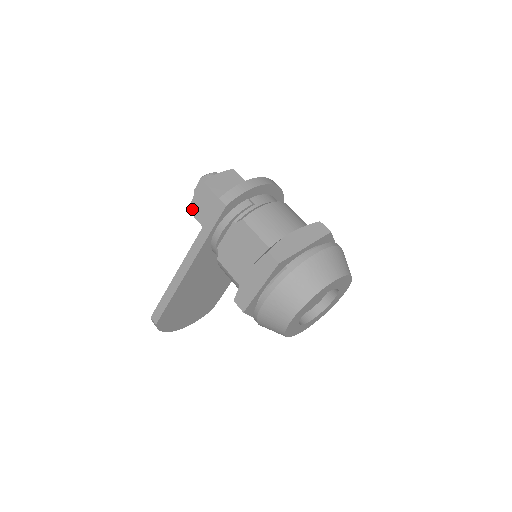
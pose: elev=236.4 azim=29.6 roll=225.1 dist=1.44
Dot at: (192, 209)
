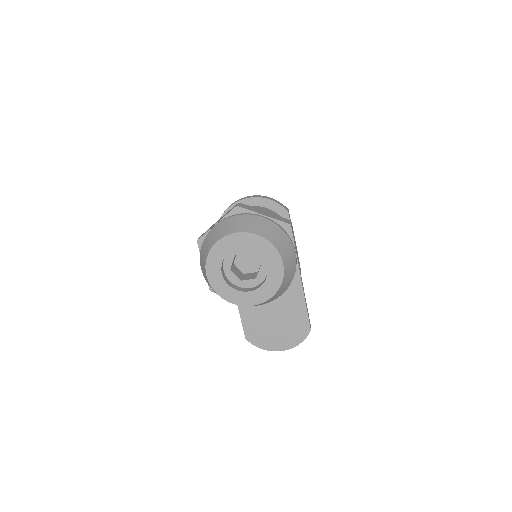
Dot at: occluded
